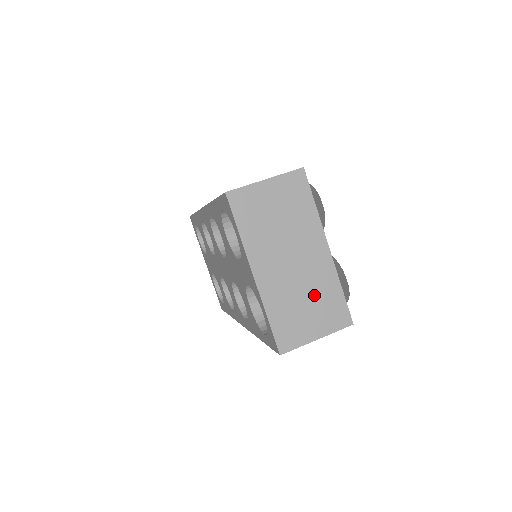
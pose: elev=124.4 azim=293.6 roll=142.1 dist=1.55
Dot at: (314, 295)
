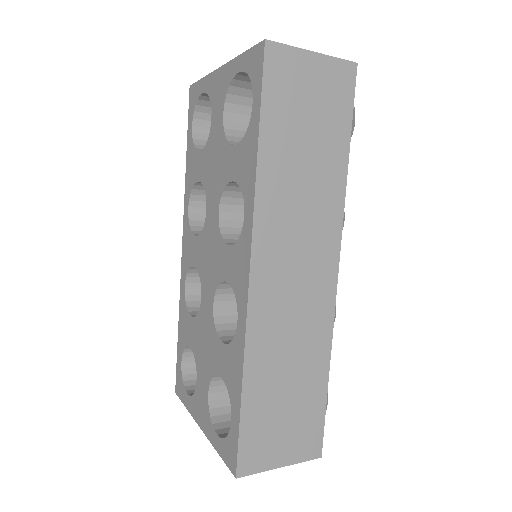
Dot at: occluded
